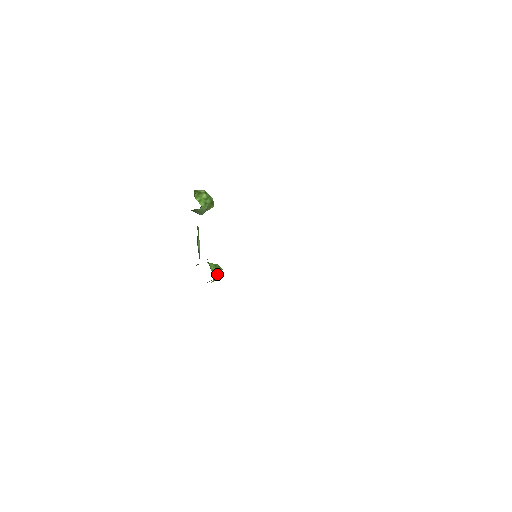
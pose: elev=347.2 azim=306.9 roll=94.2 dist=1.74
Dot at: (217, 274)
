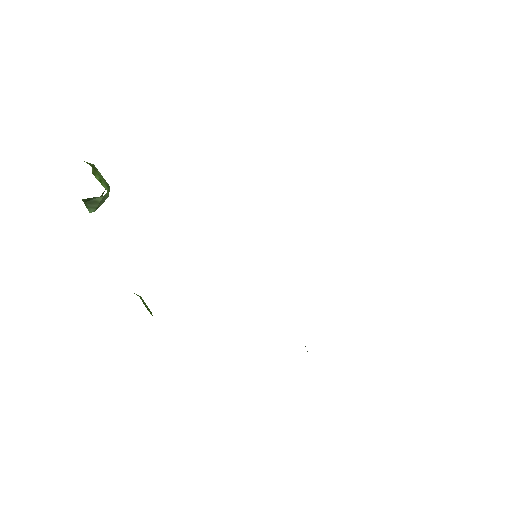
Dot at: (150, 312)
